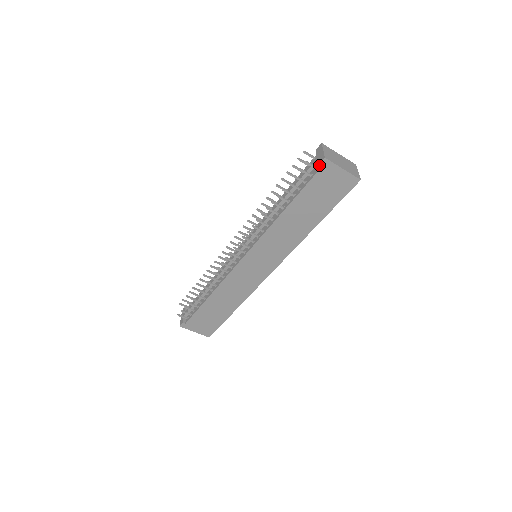
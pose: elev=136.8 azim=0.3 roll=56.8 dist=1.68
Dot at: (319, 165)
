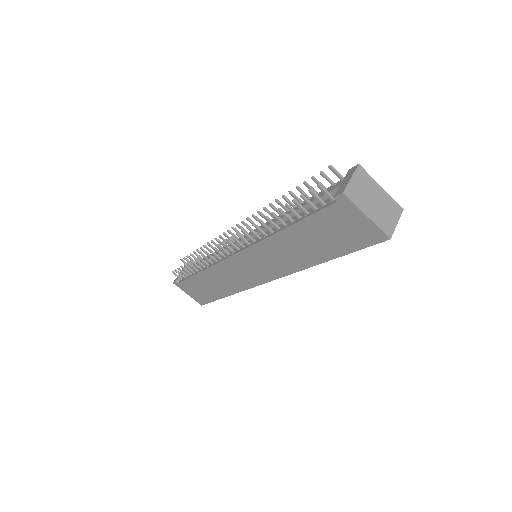
Dot at: (334, 198)
